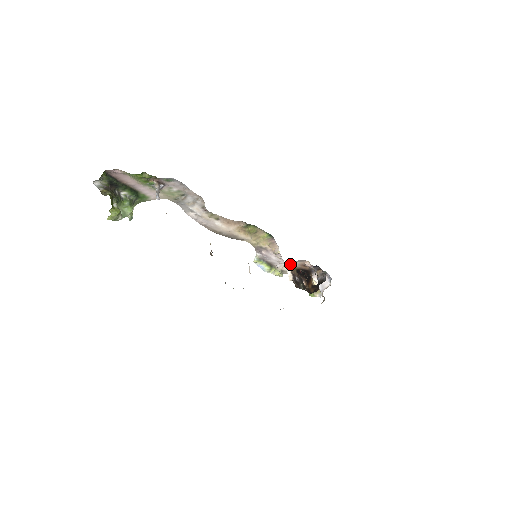
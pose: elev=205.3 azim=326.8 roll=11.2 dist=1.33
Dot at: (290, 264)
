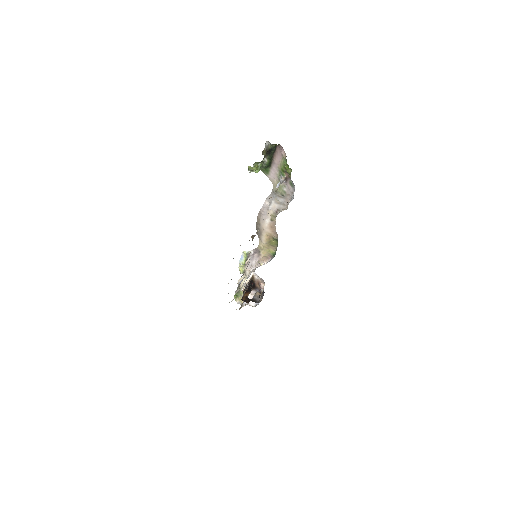
Dot at: (255, 274)
